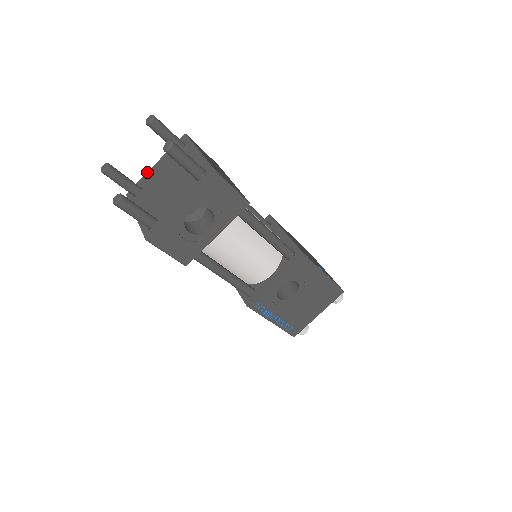
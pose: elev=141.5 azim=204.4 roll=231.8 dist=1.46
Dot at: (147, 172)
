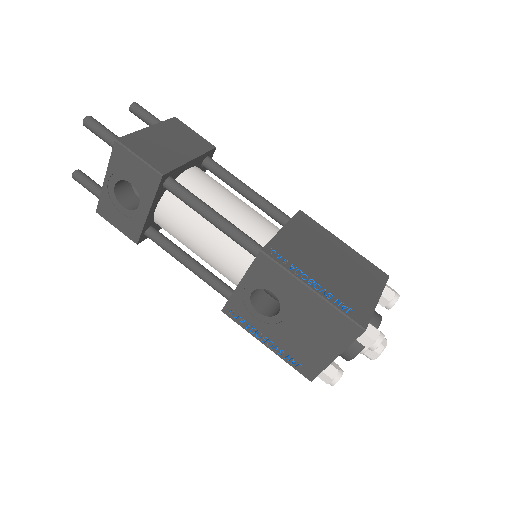
Dot at: occluded
